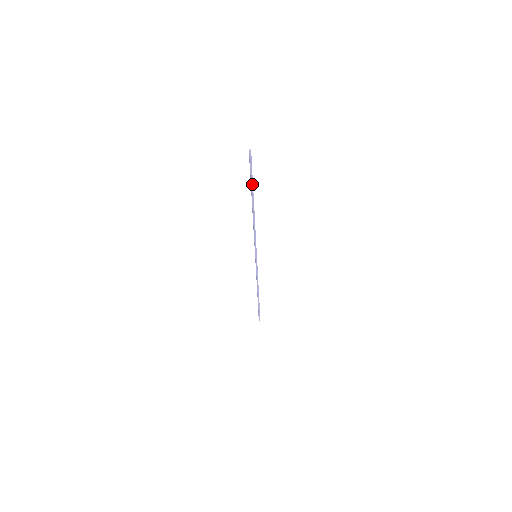
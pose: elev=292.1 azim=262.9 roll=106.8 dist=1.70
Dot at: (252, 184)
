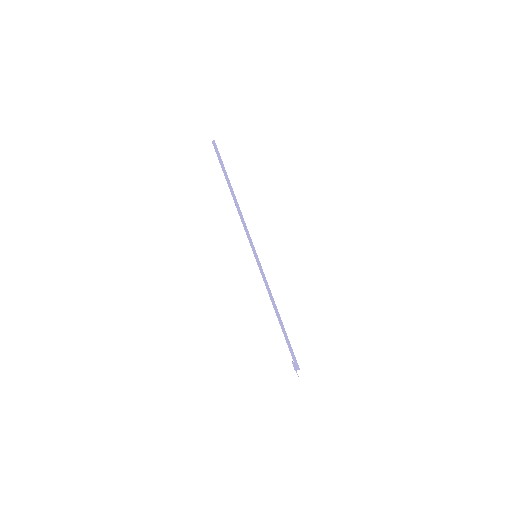
Dot at: (224, 170)
